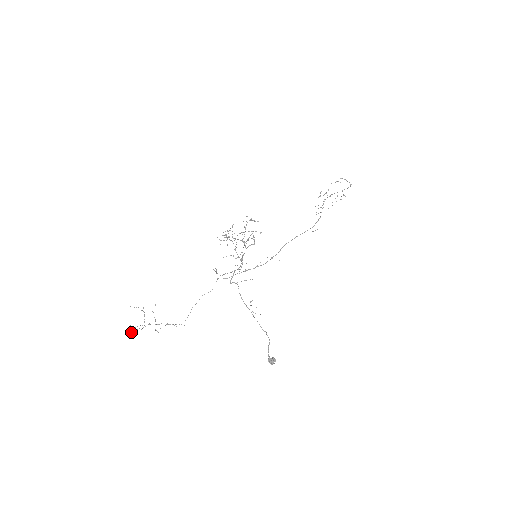
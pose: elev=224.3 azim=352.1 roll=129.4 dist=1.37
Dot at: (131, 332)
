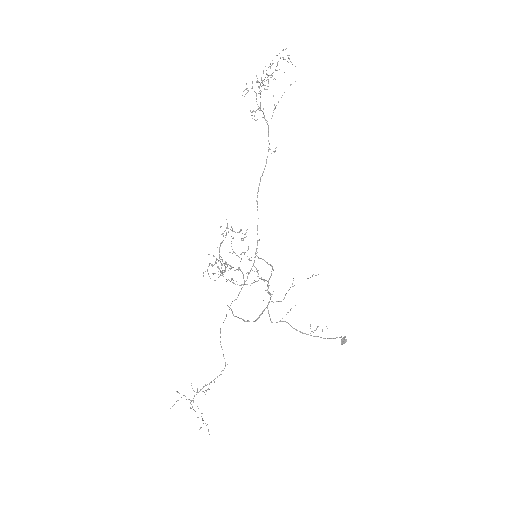
Dot at: occluded
